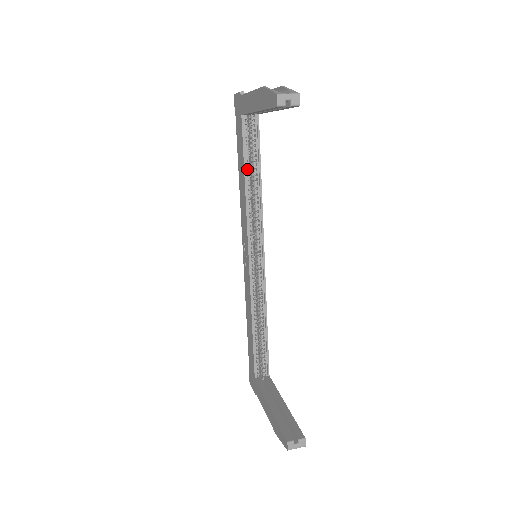
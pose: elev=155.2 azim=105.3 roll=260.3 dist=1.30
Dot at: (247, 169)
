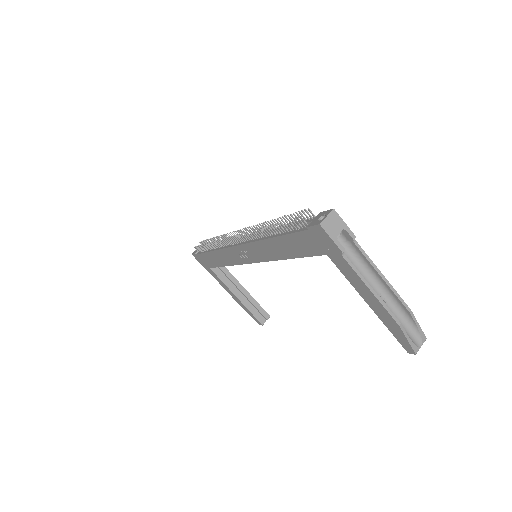
Dot at: occluded
